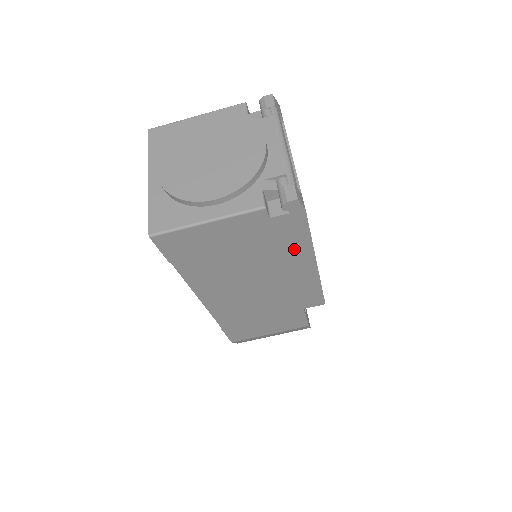
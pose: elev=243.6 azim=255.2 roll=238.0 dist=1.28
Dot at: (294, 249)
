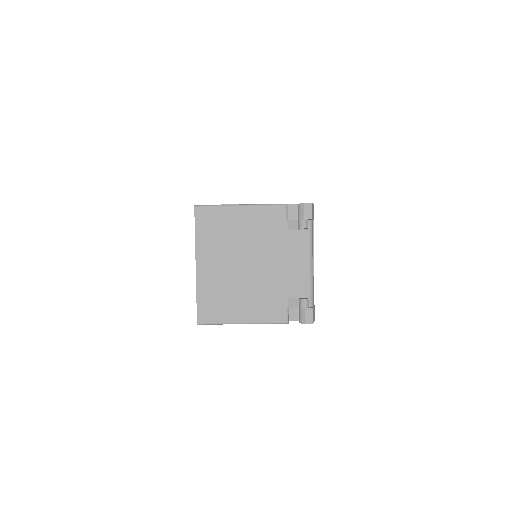
Dot at: occluded
